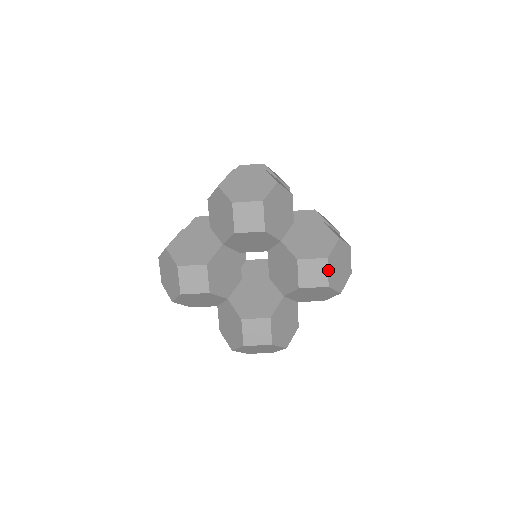
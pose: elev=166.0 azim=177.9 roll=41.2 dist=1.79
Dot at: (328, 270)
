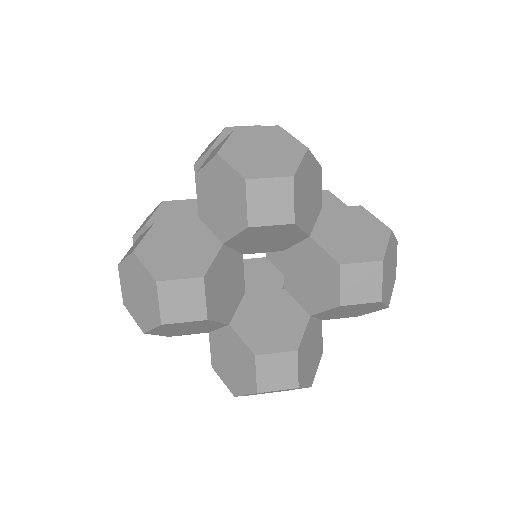
Dot at: (382, 278)
